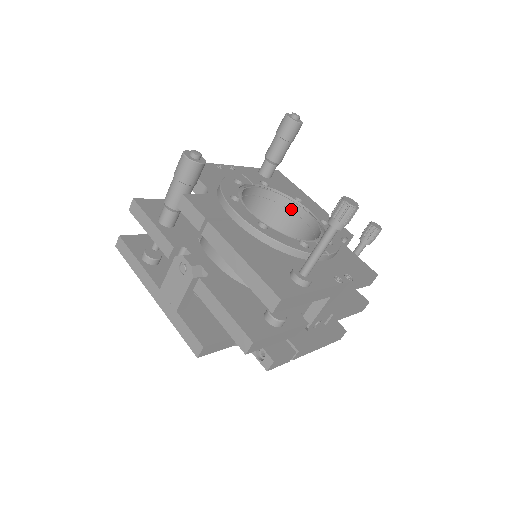
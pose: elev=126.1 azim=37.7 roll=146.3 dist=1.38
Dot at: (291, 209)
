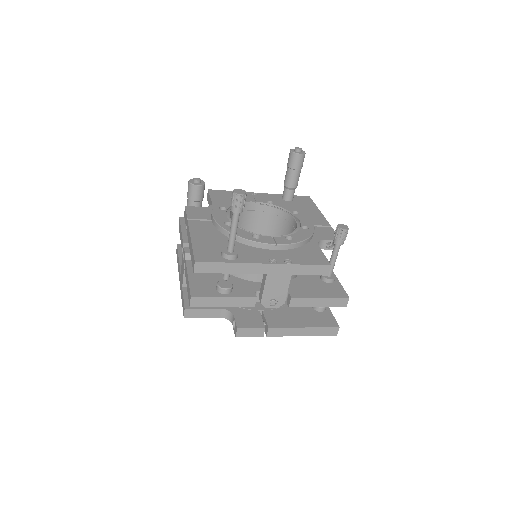
Dot at: (288, 220)
